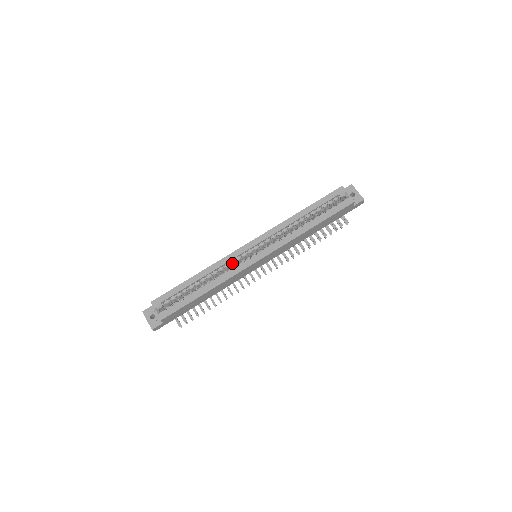
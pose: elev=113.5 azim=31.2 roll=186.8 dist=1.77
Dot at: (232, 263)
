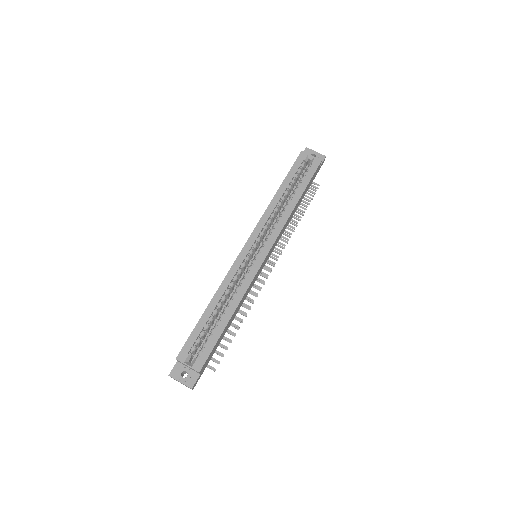
Dot at: (239, 273)
